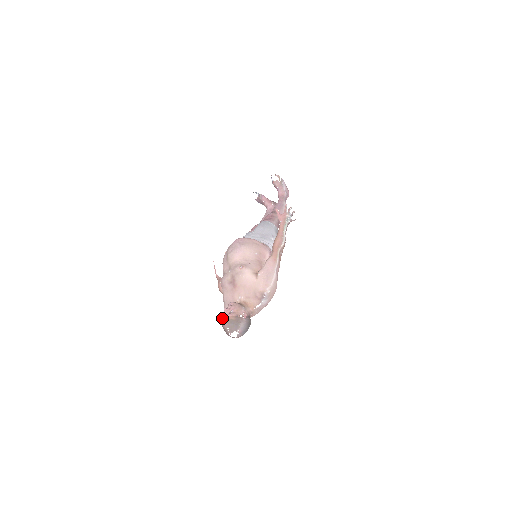
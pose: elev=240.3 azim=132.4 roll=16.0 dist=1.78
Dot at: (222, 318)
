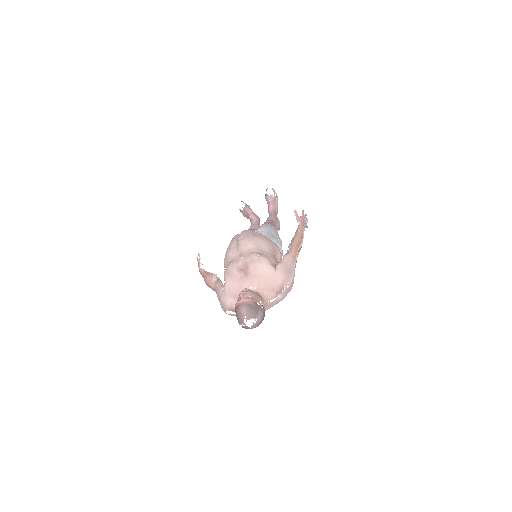
Dot at: (237, 302)
